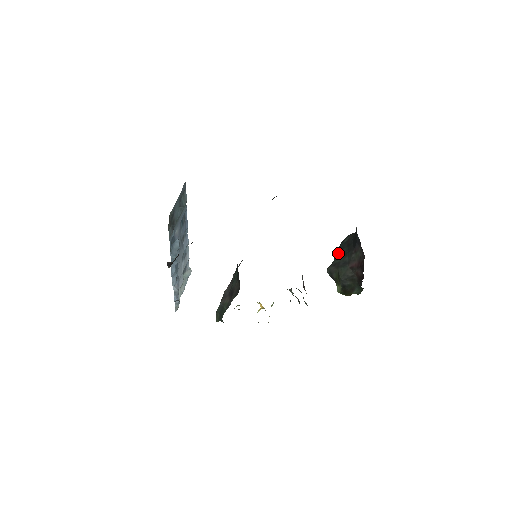
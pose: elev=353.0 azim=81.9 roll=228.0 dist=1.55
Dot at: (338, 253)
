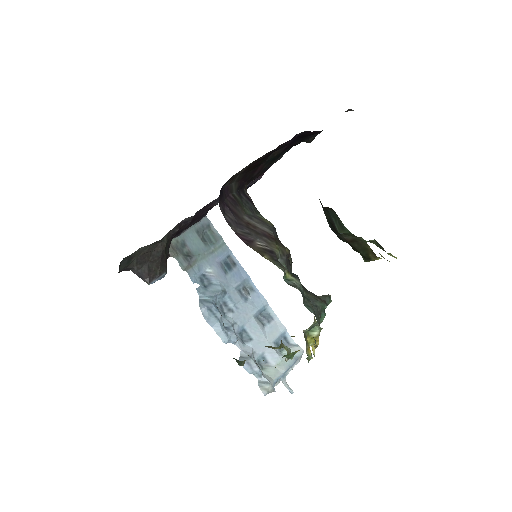
Dot at: occluded
